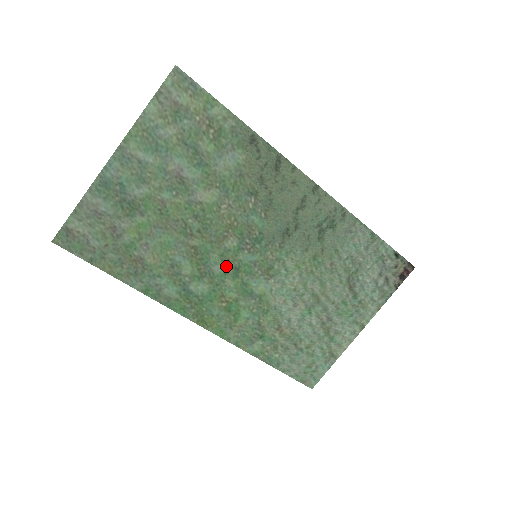
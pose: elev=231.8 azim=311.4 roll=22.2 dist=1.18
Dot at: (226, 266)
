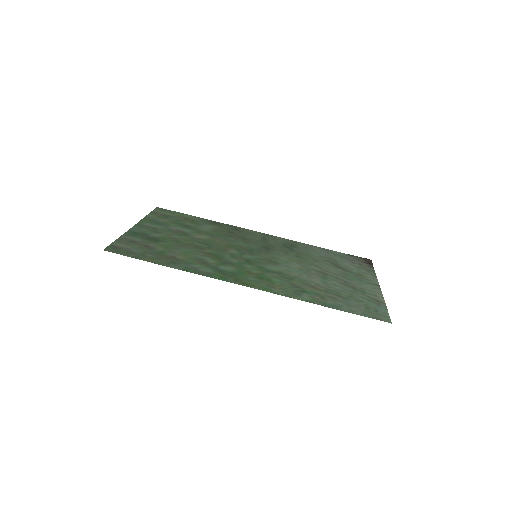
Dot at: (239, 260)
